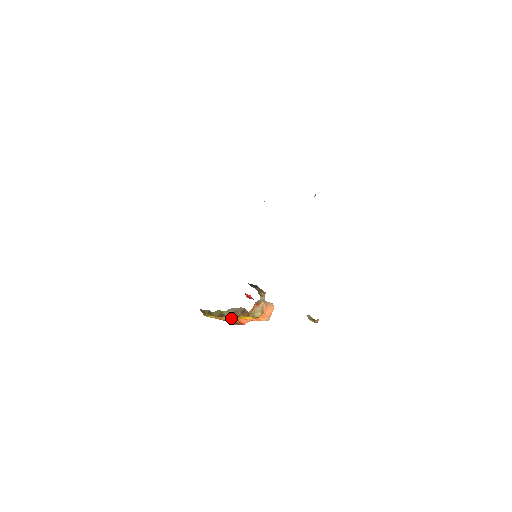
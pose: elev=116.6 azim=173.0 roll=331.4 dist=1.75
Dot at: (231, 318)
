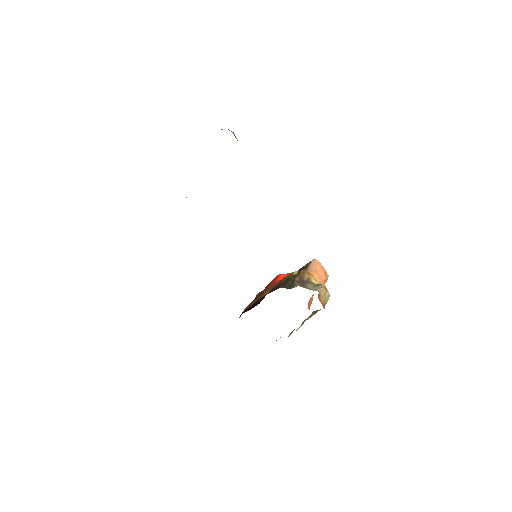
Dot at: occluded
